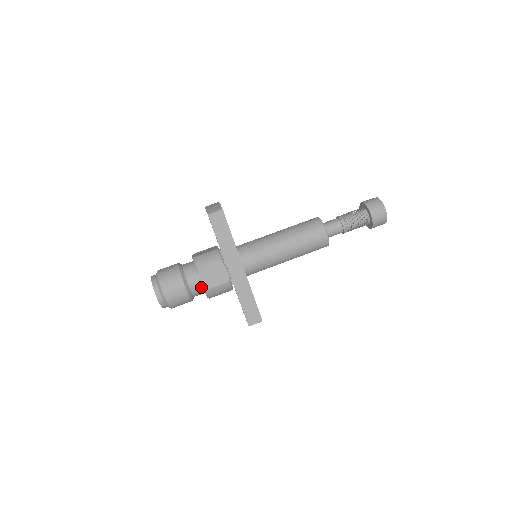
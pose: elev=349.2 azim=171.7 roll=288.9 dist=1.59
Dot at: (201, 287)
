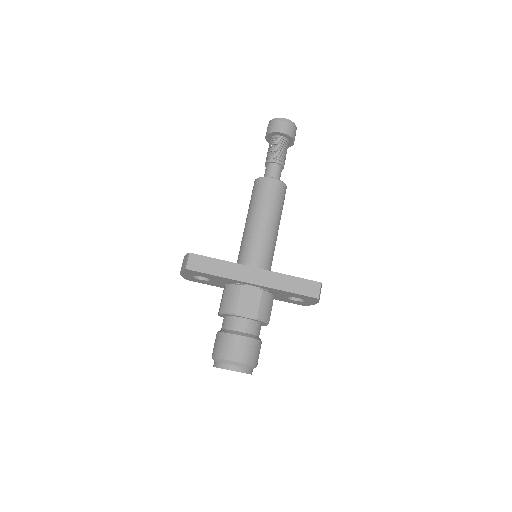
Dot at: (252, 322)
